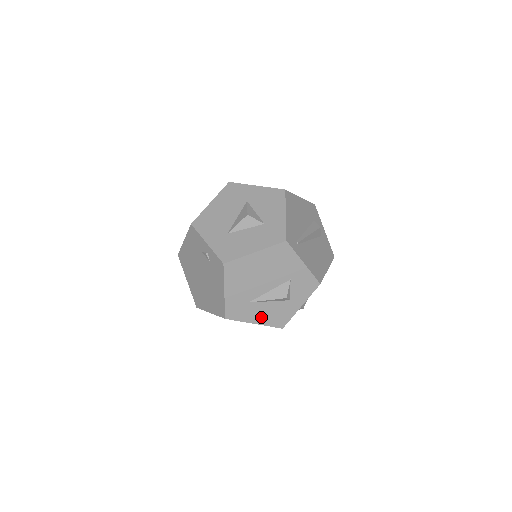
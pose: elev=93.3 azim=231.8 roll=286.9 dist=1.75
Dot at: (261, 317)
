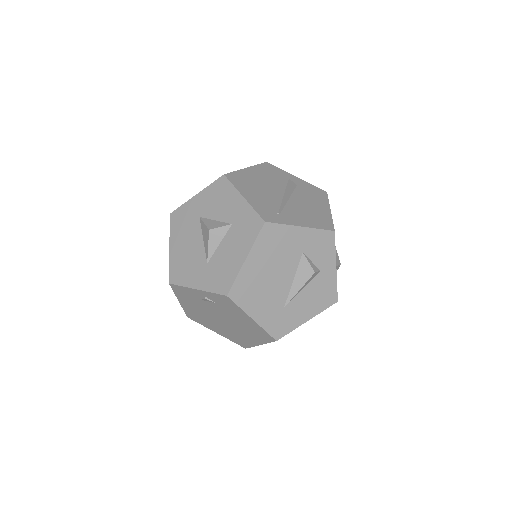
Dot at: (308, 310)
